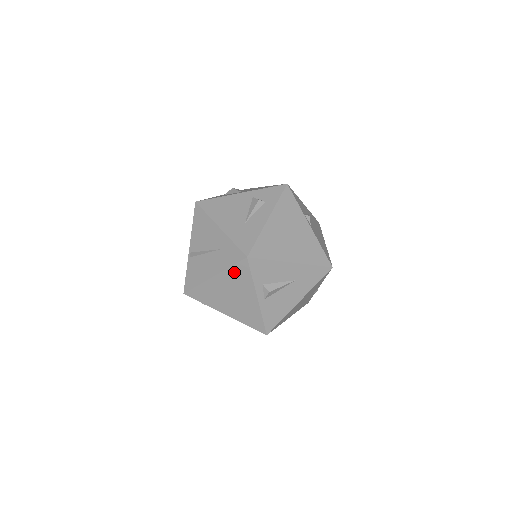
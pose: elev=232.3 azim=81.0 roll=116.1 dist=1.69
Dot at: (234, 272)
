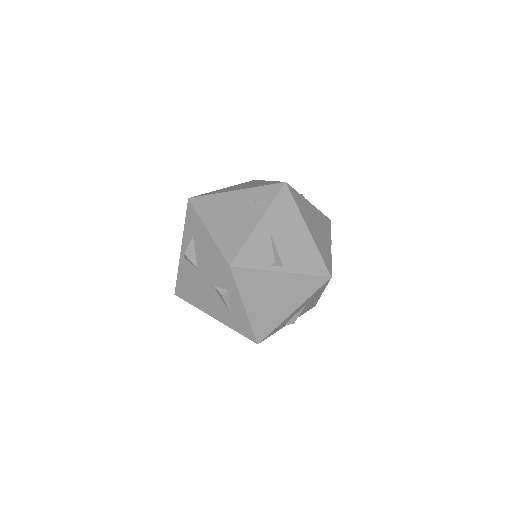
Dot at: occluded
